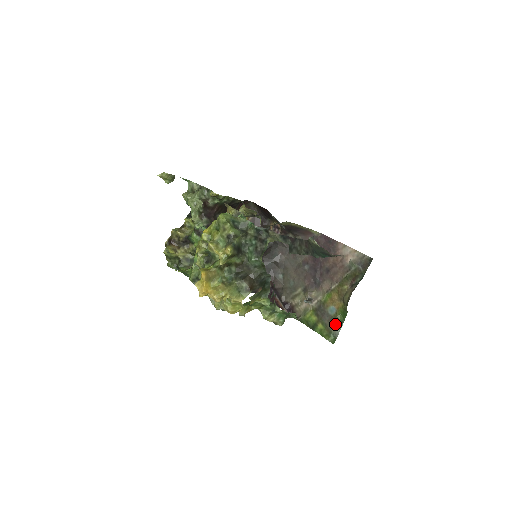
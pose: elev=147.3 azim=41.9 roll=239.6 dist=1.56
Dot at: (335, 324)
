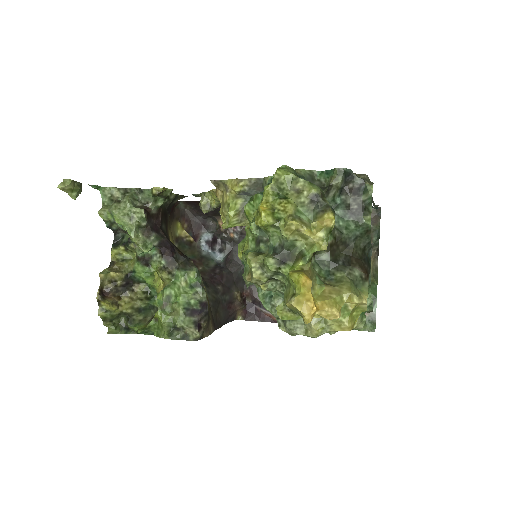
Dot at: occluded
